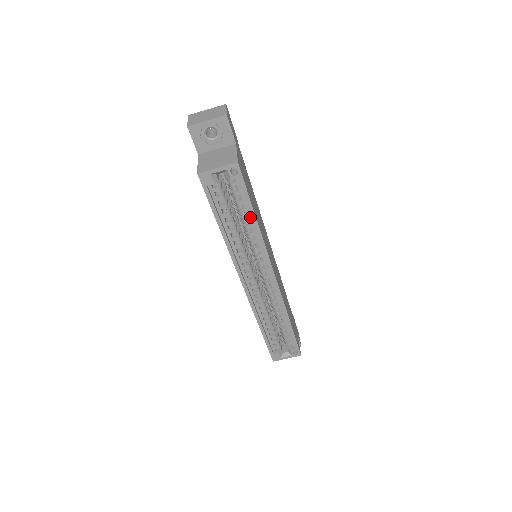
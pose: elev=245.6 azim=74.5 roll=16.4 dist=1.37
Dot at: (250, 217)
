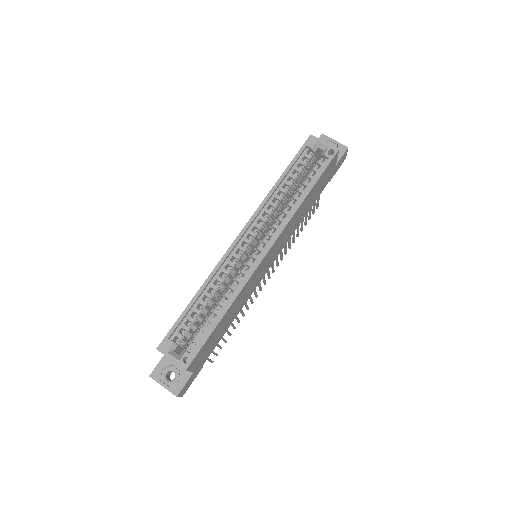
Dot at: (305, 192)
